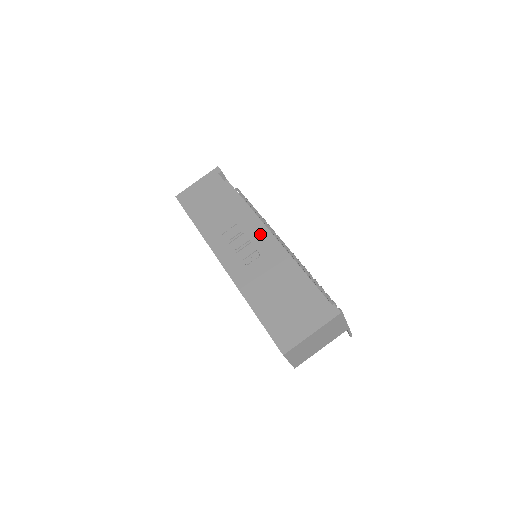
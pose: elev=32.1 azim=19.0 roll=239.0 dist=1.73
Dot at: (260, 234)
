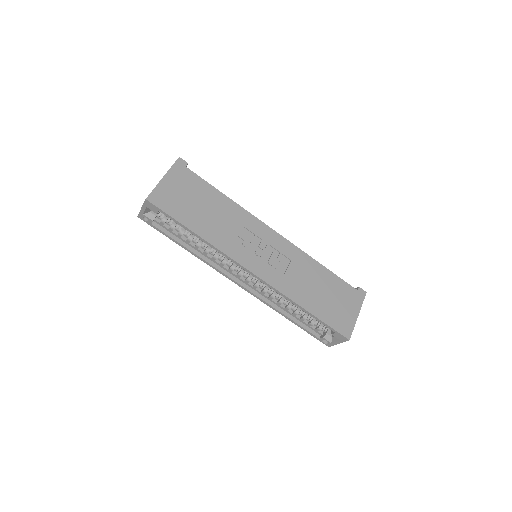
Dot at: (273, 235)
